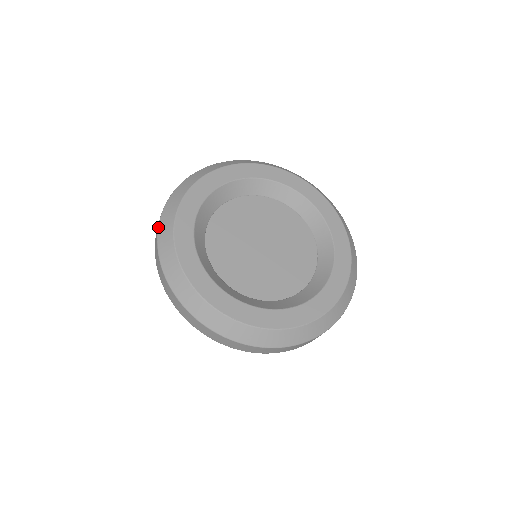
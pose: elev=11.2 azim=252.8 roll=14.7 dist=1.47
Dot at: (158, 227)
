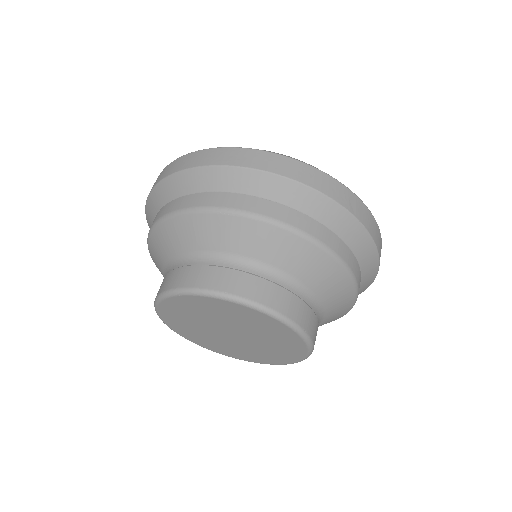
Dot at: (164, 168)
